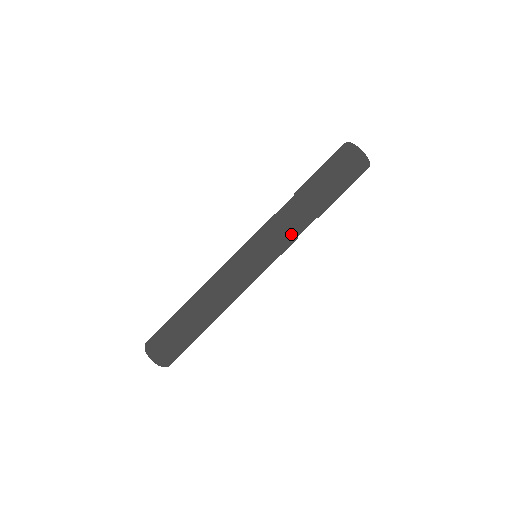
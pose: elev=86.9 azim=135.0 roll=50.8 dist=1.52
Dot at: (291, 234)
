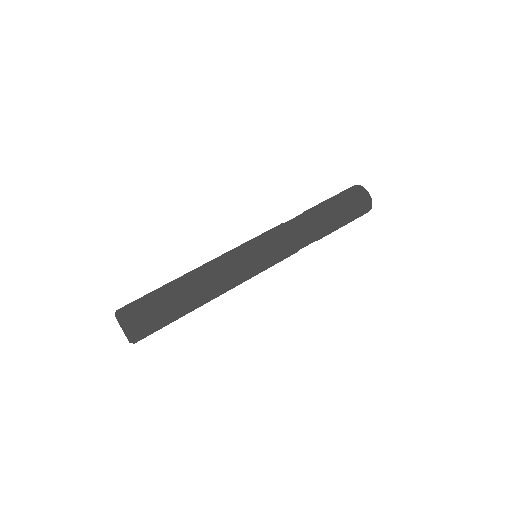
Dot at: (297, 246)
